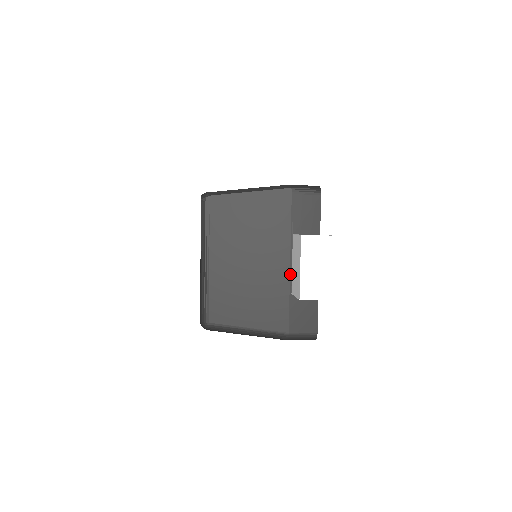
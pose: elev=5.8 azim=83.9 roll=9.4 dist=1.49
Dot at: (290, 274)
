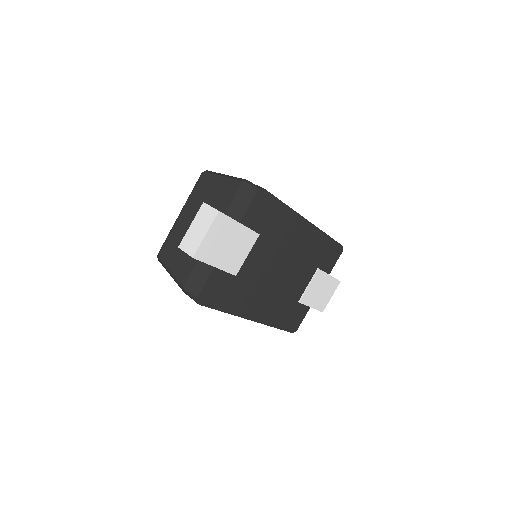
Dot at: occluded
